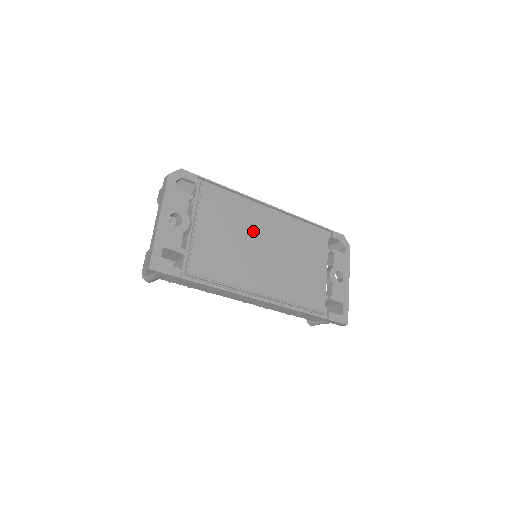
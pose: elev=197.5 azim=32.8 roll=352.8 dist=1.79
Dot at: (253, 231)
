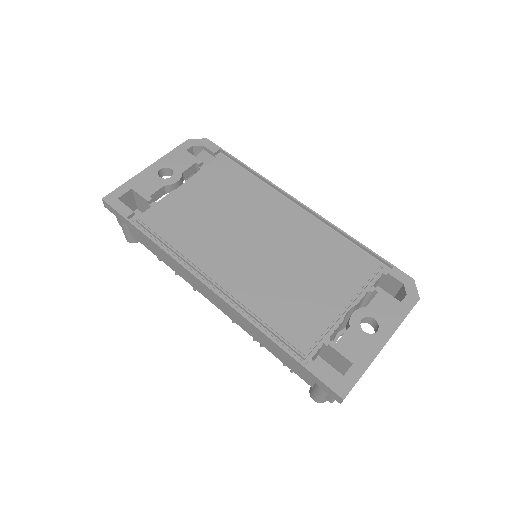
Dot at: (253, 216)
